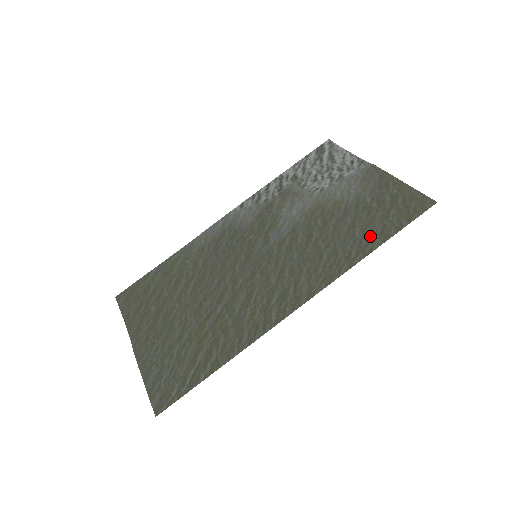
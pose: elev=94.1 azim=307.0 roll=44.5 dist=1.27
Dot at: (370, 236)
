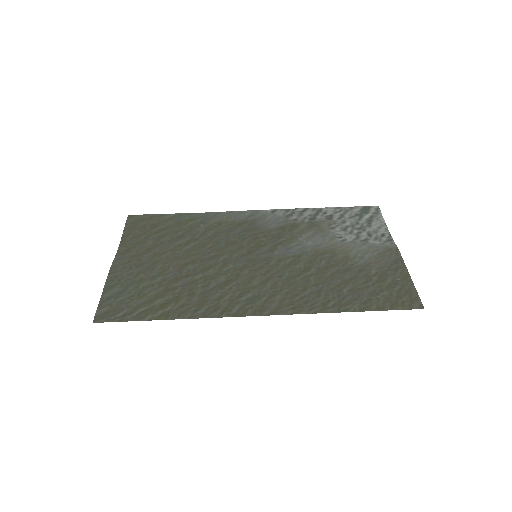
Dot at: (353, 299)
